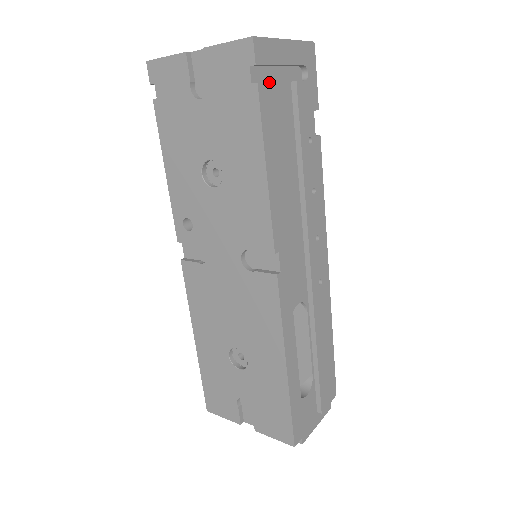
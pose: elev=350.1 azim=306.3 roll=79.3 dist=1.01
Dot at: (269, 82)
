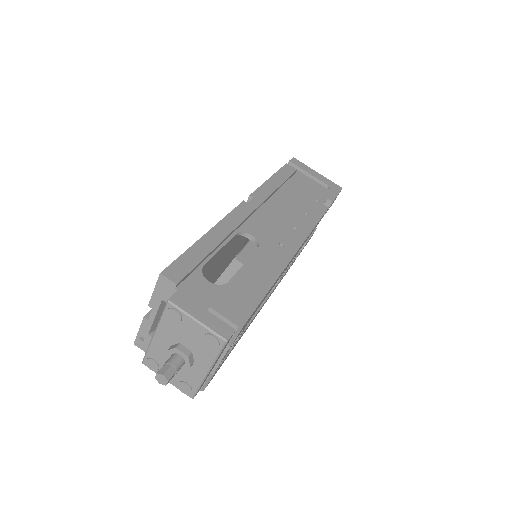
Dot at: (295, 169)
